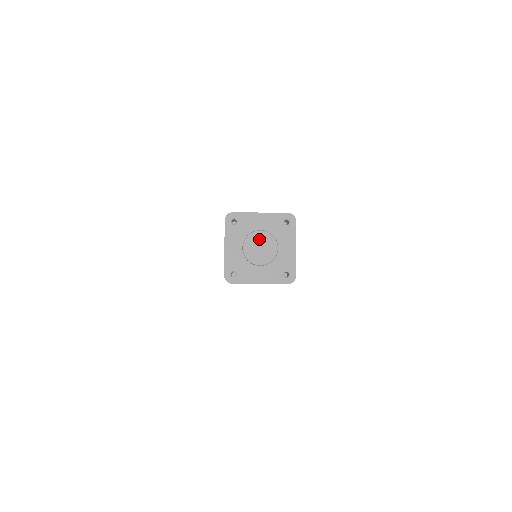
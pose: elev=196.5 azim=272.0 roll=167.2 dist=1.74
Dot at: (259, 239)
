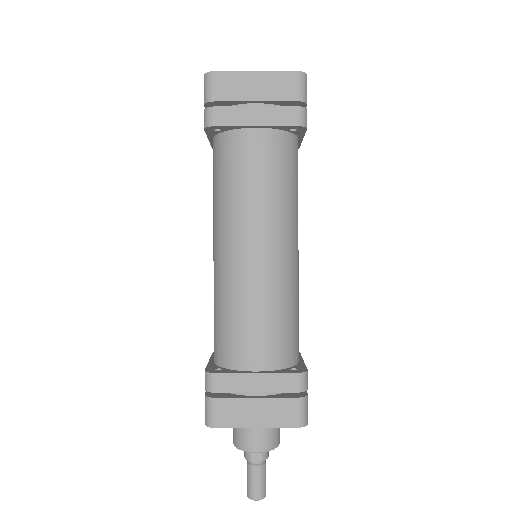
Dot at: occluded
